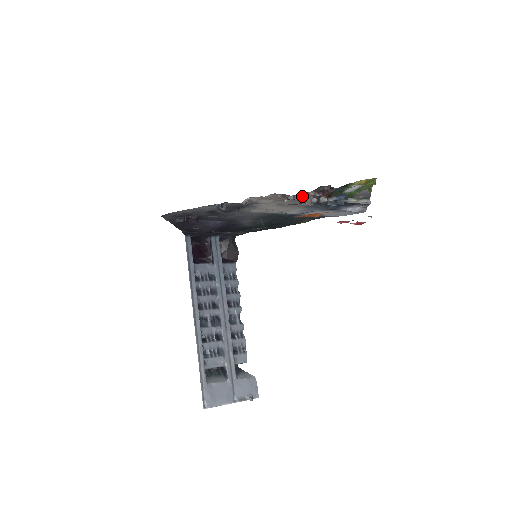
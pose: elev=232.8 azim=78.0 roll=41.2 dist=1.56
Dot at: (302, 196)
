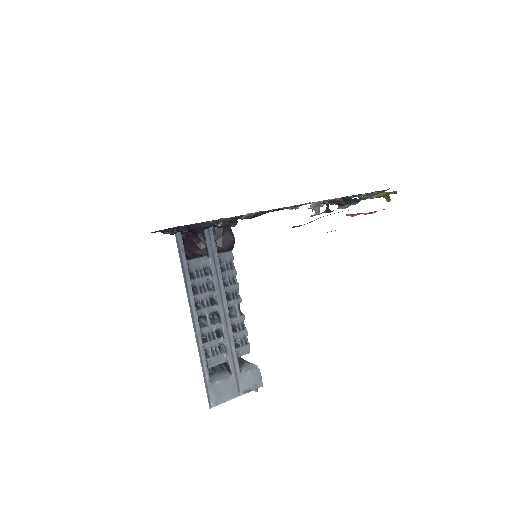
Dot at: (310, 207)
